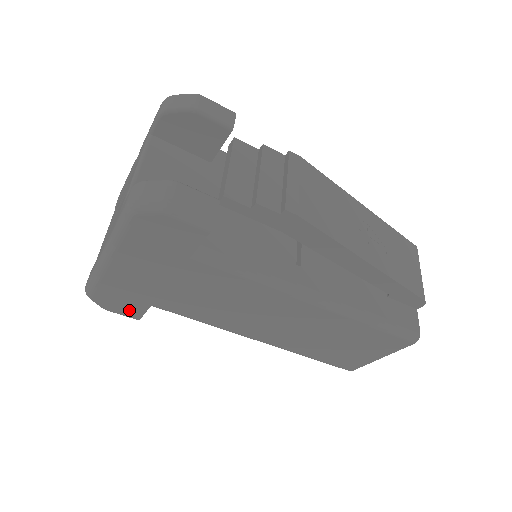
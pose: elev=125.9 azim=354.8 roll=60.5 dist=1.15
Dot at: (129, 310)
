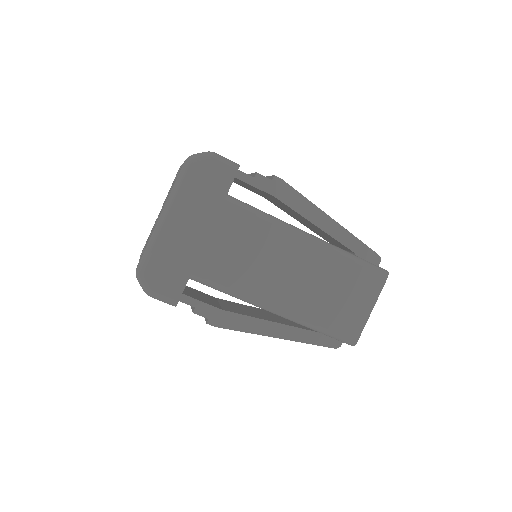
Dot at: (171, 287)
